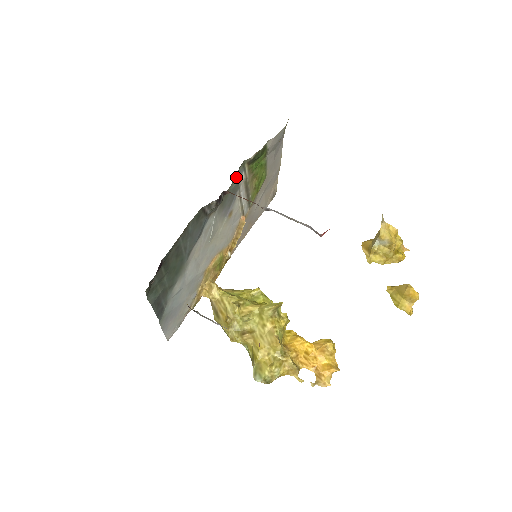
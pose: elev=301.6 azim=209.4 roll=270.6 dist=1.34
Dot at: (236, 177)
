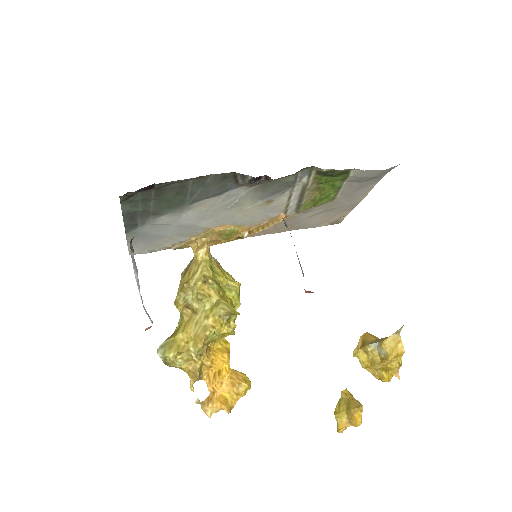
Dot at: (296, 174)
